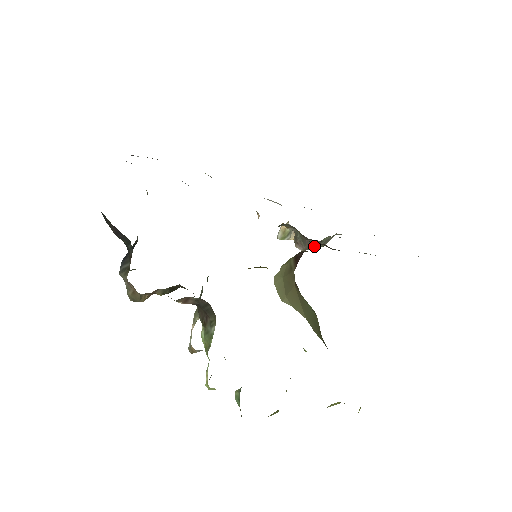
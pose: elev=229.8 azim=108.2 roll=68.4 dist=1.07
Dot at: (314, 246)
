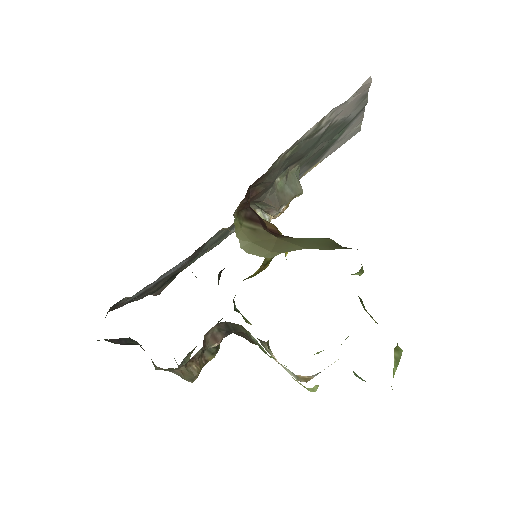
Dot at: (282, 199)
